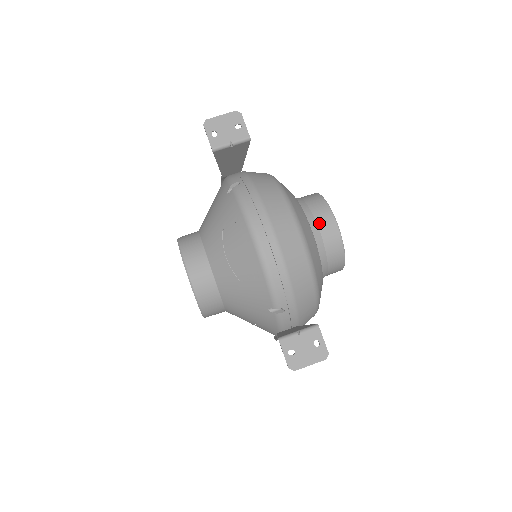
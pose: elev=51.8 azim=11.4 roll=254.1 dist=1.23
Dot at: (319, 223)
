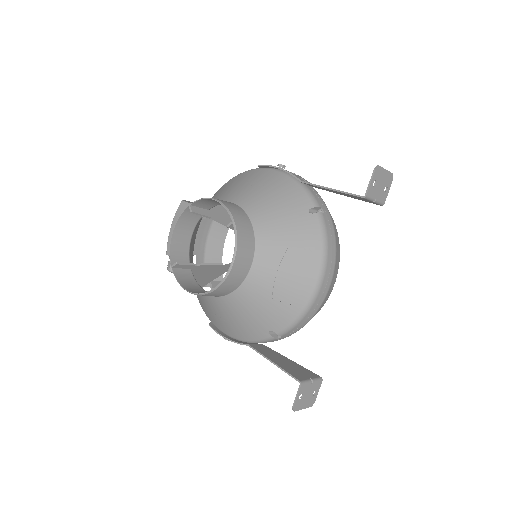
Dot at: occluded
